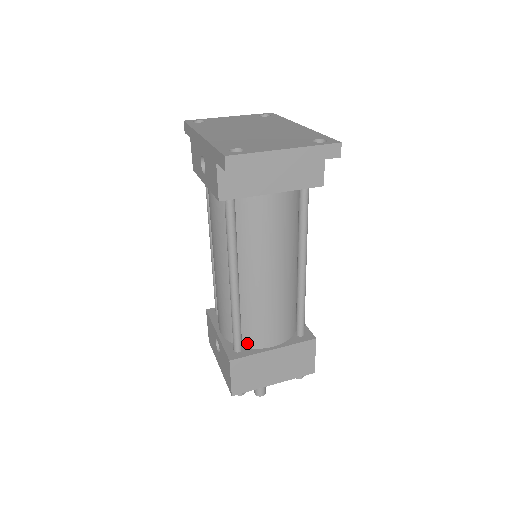
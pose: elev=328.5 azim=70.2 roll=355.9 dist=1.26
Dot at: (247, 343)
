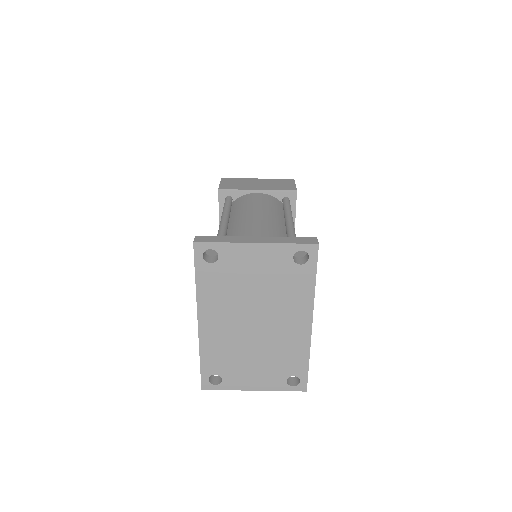
Dot at: occluded
